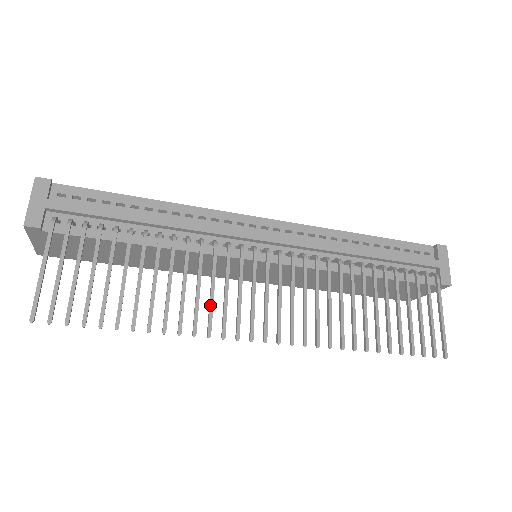
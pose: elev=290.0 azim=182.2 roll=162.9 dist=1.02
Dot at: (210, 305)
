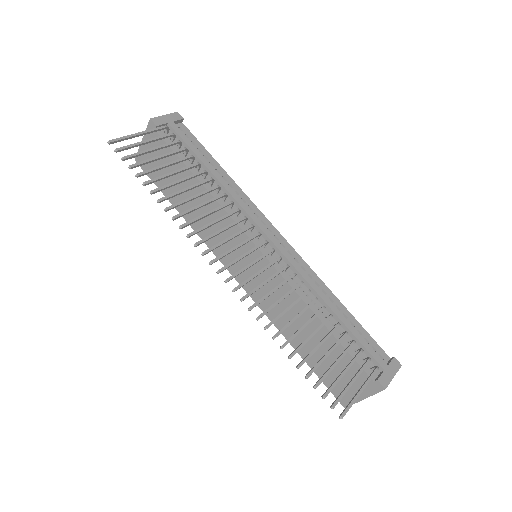
Dot at: (205, 225)
